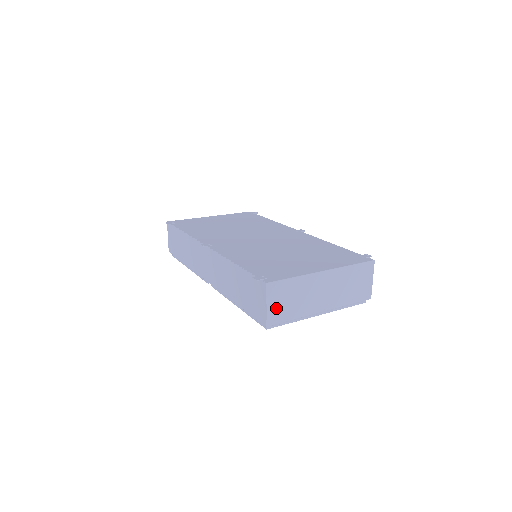
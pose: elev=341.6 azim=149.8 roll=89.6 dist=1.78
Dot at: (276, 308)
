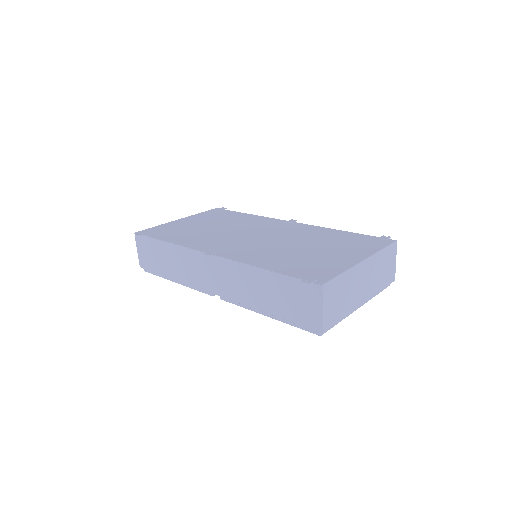
Dot at: (329, 311)
